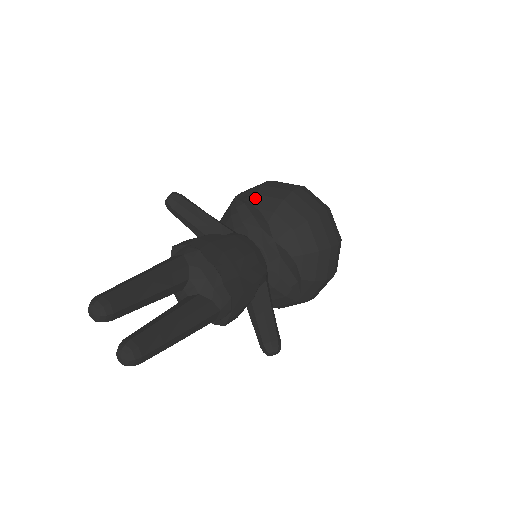
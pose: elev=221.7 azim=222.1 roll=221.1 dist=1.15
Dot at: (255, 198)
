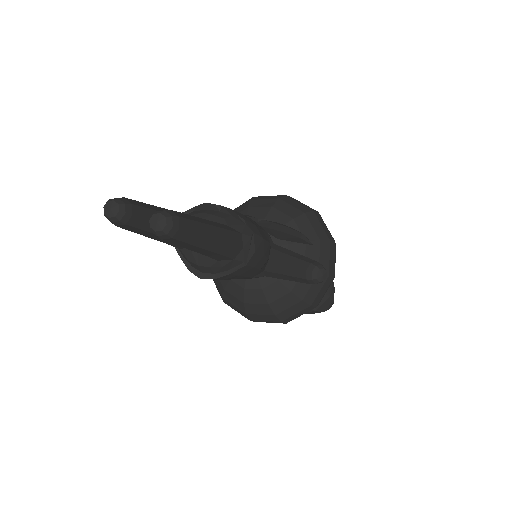
Dot at: occluded
